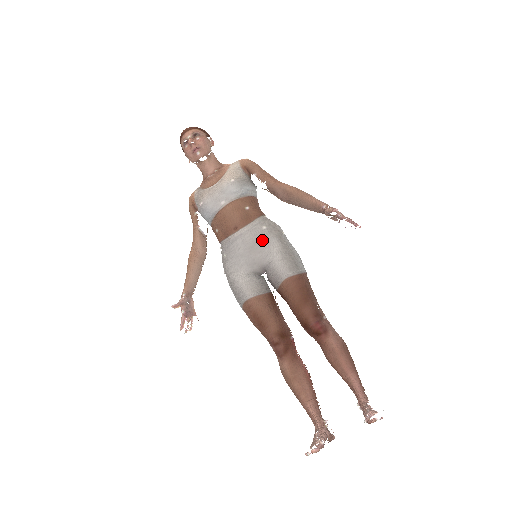
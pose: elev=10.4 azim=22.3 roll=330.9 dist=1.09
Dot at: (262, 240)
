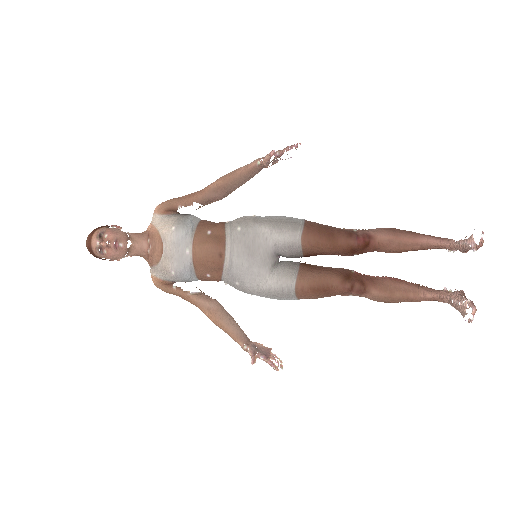
Dot at: (249, 238)
